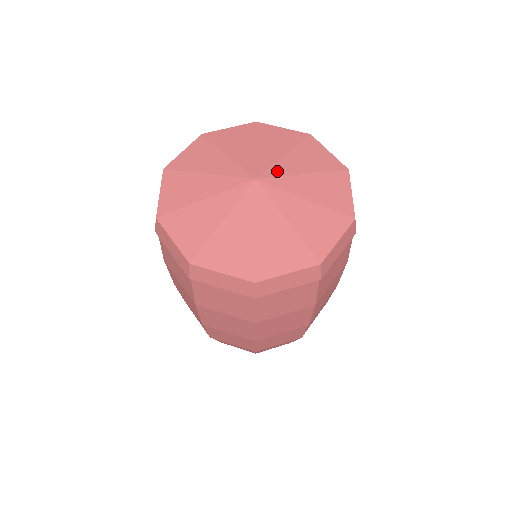
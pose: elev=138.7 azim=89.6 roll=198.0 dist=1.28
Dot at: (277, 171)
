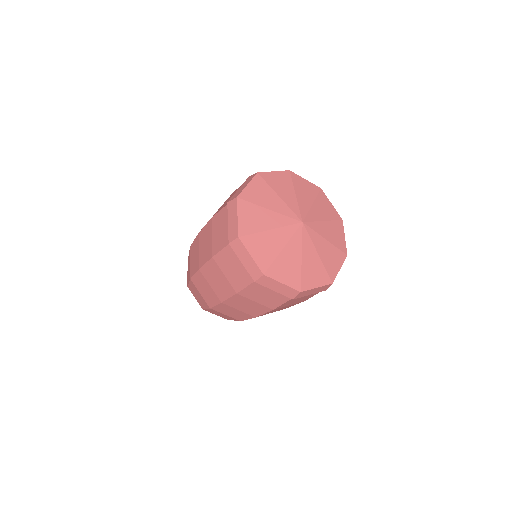
Dot at: (304, 210)
